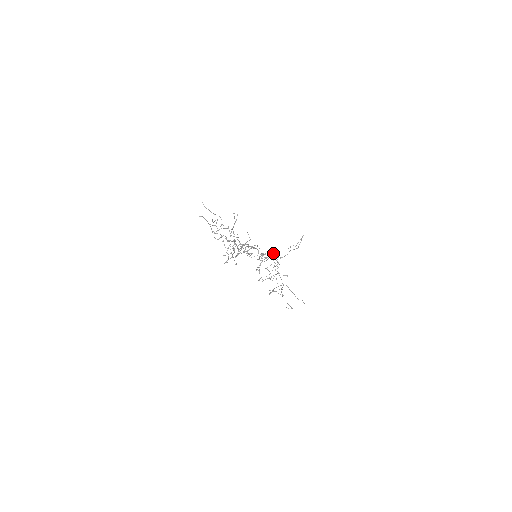
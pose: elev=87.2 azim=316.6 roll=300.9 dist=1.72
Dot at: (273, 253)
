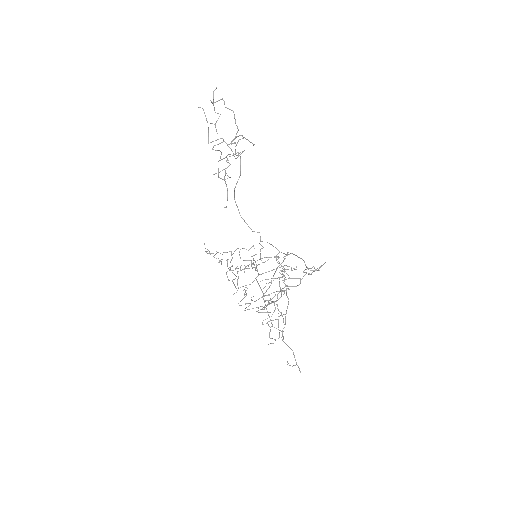
Dot at: occluded
